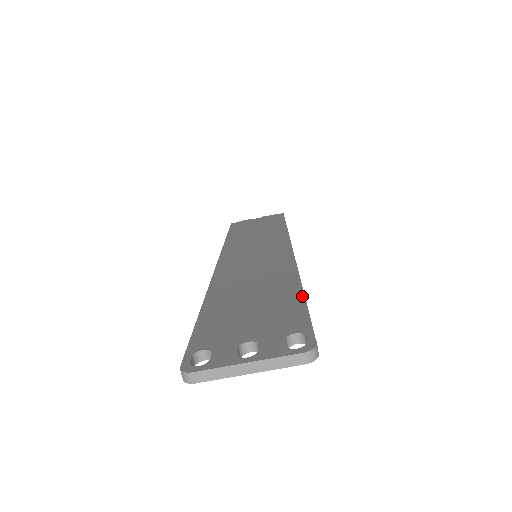
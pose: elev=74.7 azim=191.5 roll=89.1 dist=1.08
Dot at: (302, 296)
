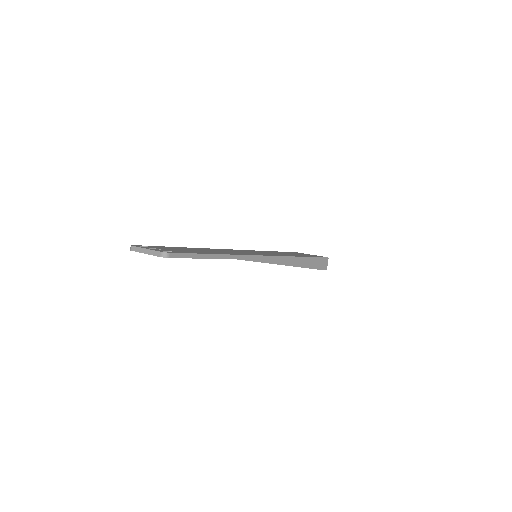
Dot at: (209, 253)
